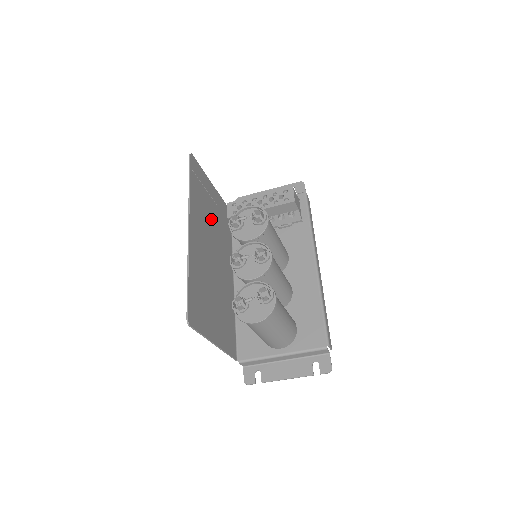
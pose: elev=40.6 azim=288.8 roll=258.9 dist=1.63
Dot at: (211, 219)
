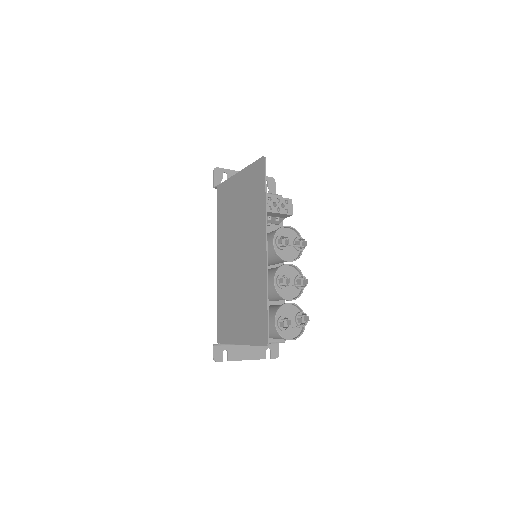
Dot at: (242, 216)
